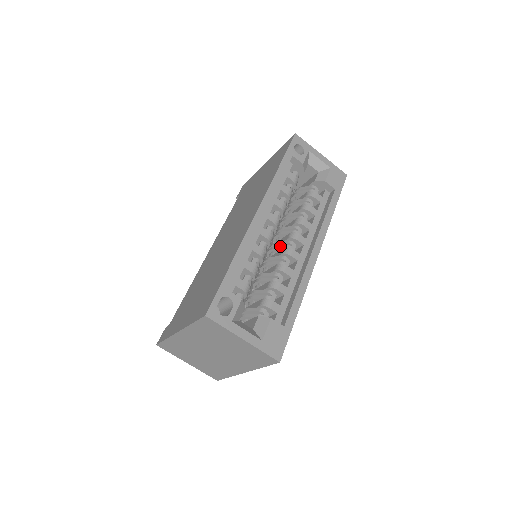
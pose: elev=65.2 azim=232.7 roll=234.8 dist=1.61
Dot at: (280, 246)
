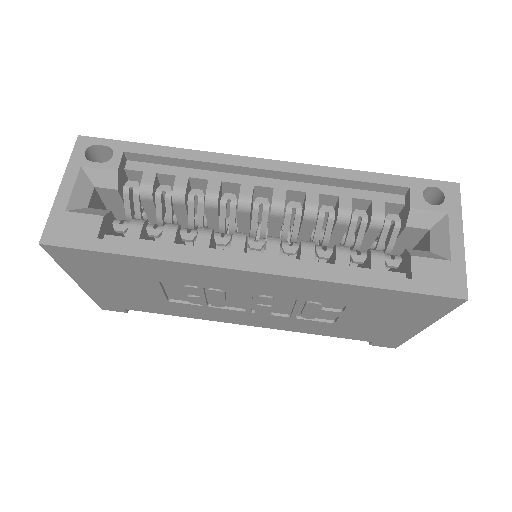
Dot at: occluded
